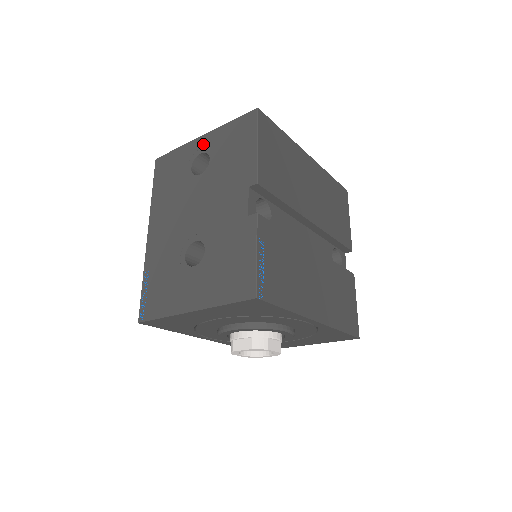
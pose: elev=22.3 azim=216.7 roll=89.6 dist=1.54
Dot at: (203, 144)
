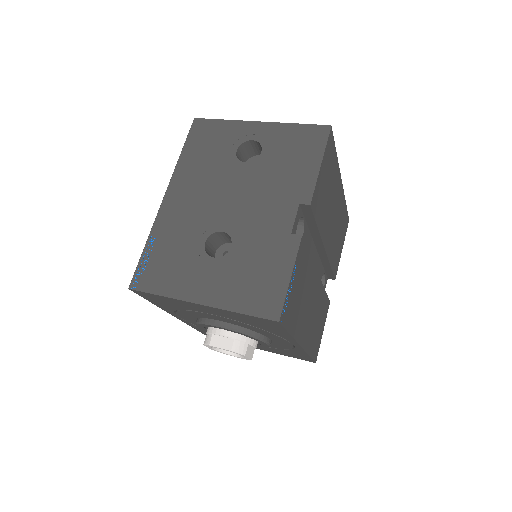
Dot at: (258, 131)
